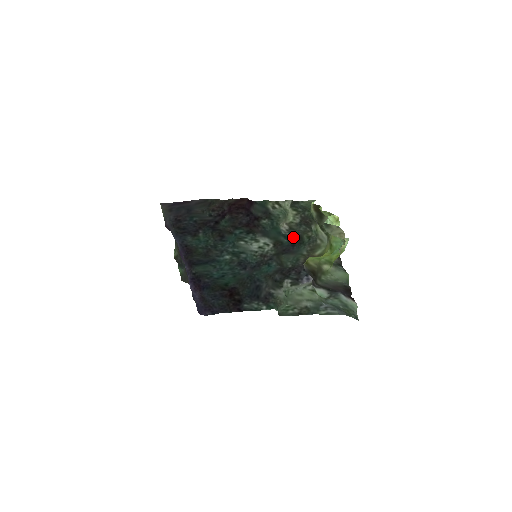
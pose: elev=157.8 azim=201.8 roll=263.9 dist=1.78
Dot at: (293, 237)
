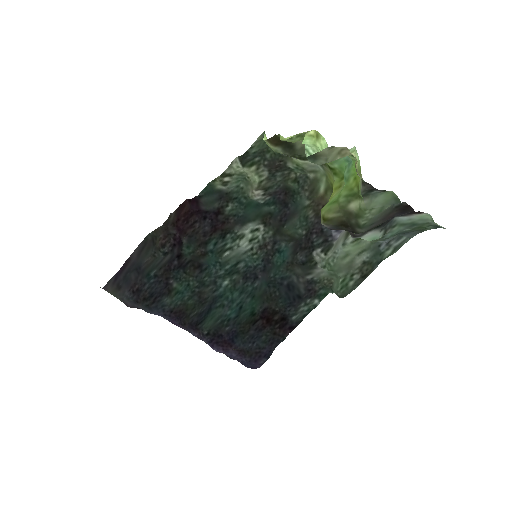
Dot at: (277, 196)
